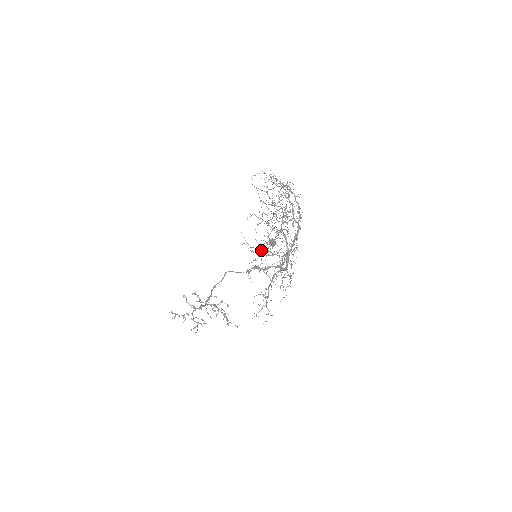
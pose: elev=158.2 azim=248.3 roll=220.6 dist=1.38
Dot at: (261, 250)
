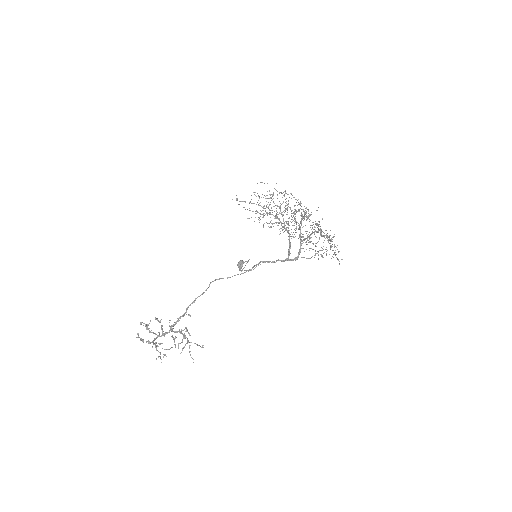
Dot at: occluded
